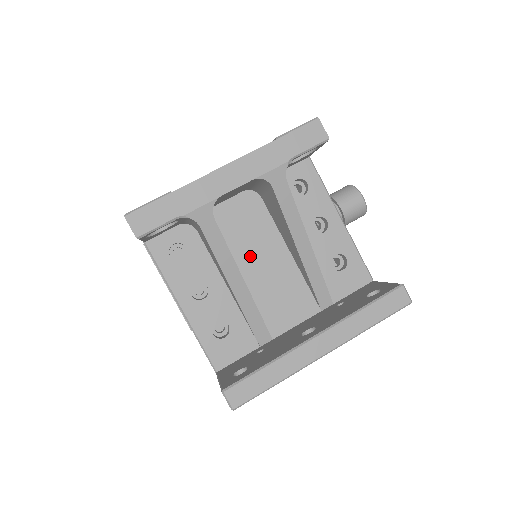
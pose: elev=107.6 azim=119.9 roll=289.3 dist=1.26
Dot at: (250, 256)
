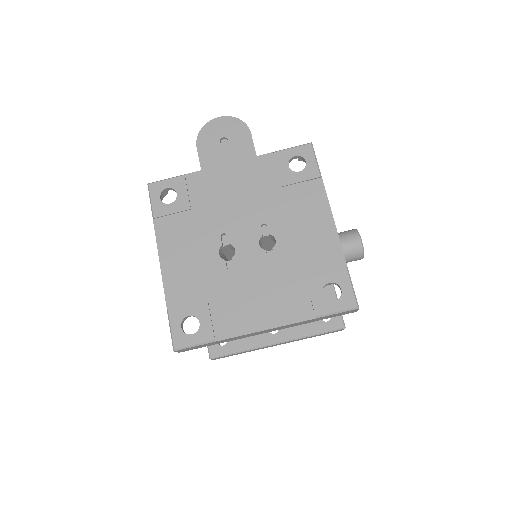
Dot at: occluded
